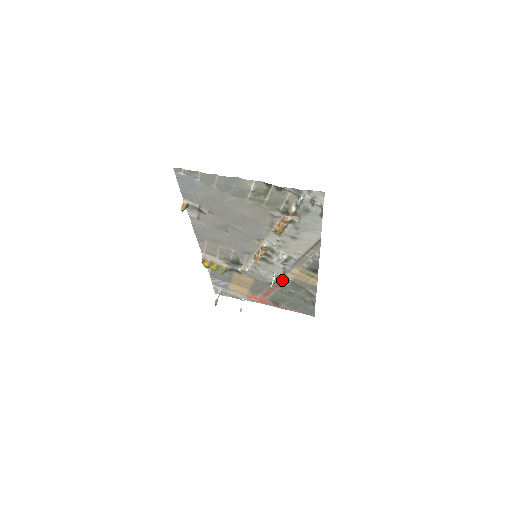
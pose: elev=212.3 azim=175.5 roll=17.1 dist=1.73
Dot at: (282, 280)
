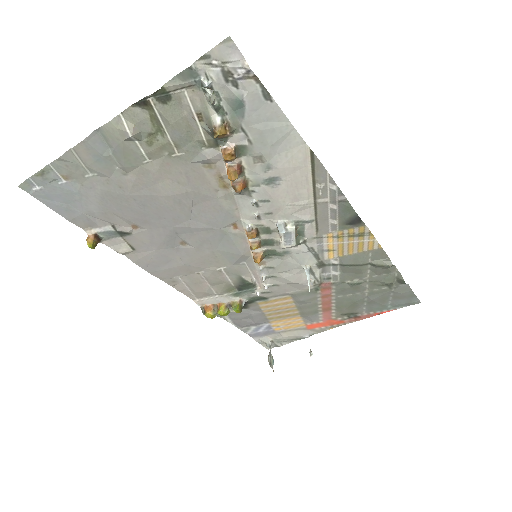
Dot at: (326, 272)
